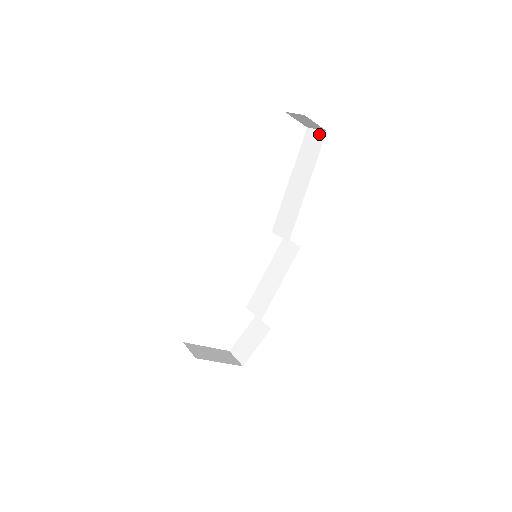
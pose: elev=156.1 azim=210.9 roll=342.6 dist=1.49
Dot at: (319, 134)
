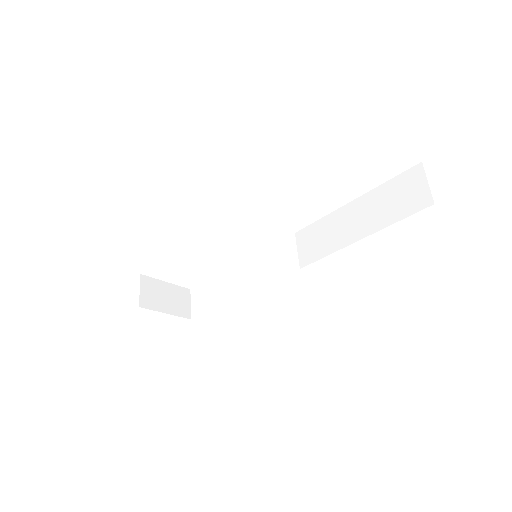
Dot at: (424, 194)
